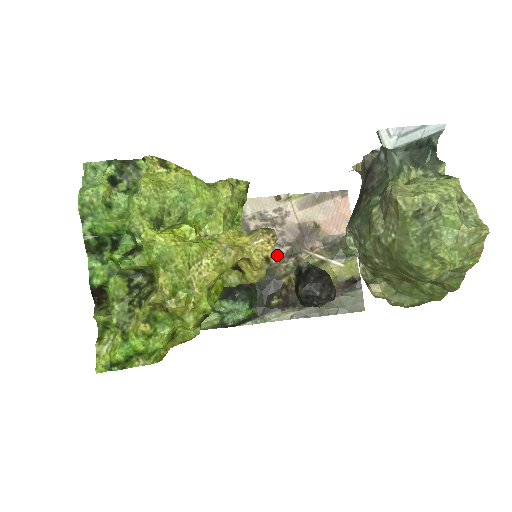
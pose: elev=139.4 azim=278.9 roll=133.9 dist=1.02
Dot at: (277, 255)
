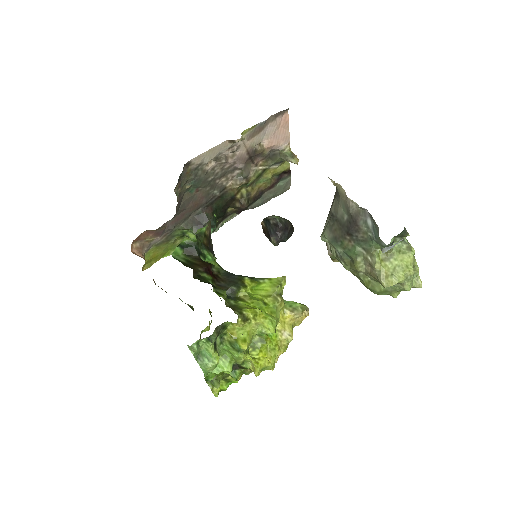
Dot at: (230, 180)
